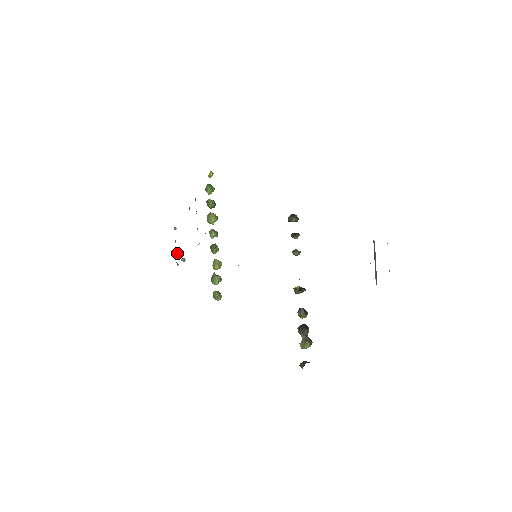
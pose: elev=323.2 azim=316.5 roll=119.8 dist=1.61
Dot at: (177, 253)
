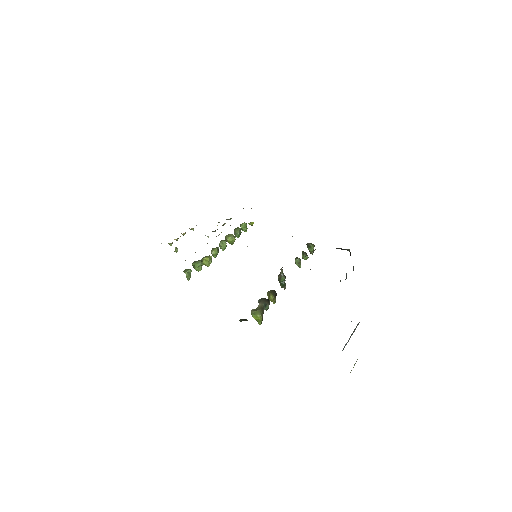
Dot at: occluded
